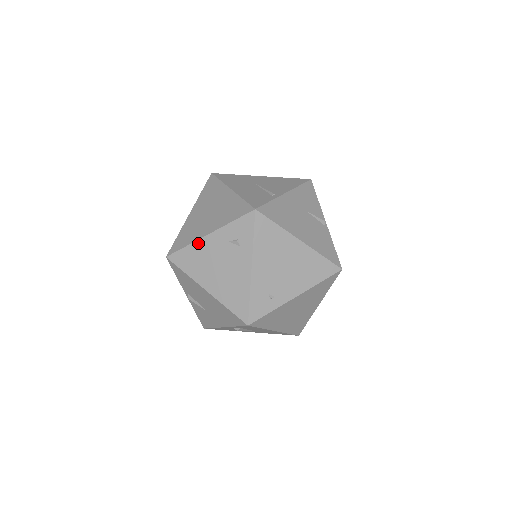
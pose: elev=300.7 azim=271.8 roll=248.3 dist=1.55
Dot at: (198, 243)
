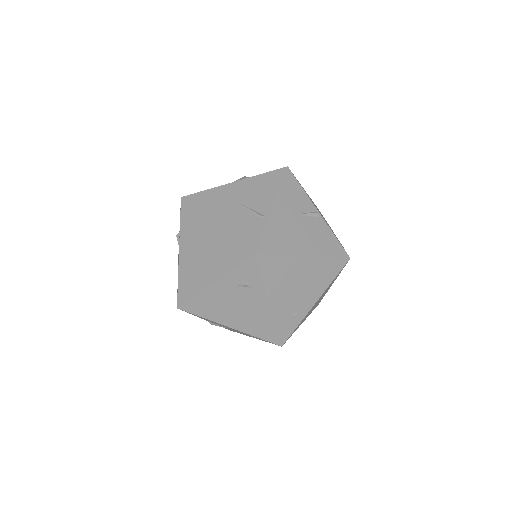
Dot at: (205, 292)
